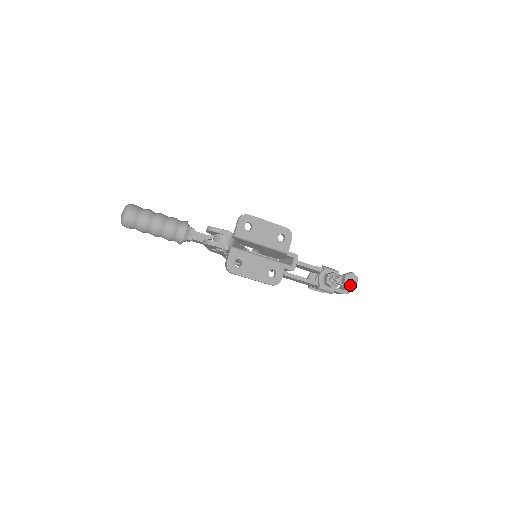
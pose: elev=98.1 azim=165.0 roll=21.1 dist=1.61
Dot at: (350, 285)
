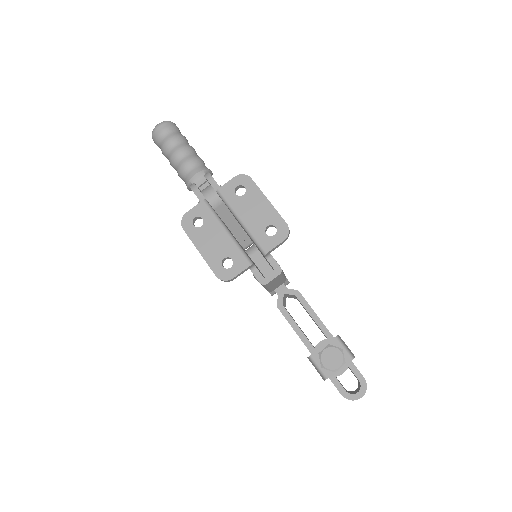
Dot at: (325, 363)
